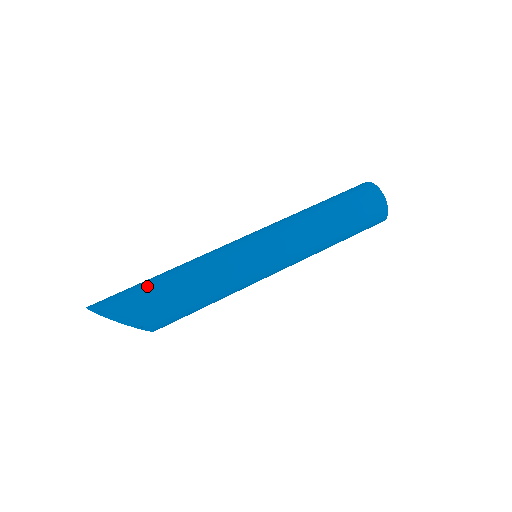
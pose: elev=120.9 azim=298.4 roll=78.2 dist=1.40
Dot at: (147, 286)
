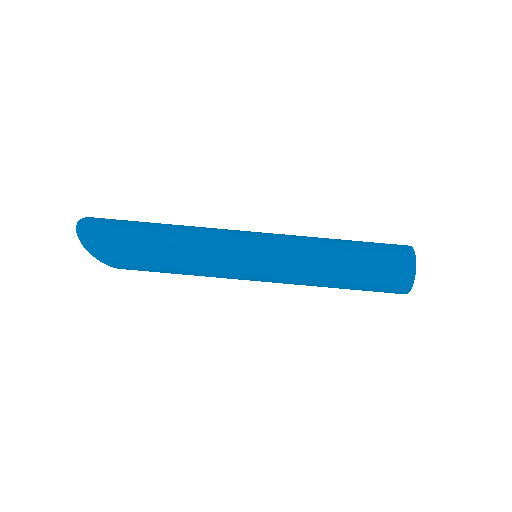
Dot at: (136, 252)
